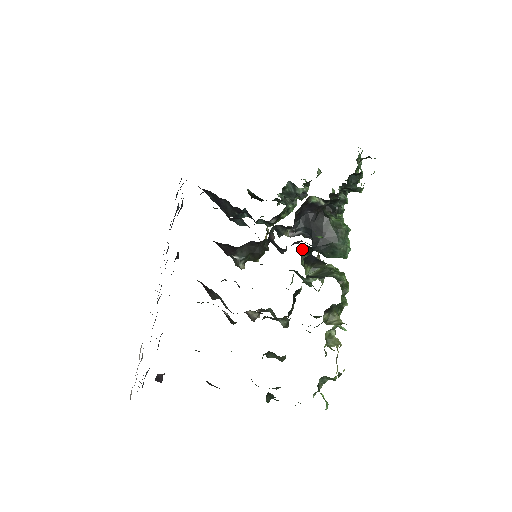
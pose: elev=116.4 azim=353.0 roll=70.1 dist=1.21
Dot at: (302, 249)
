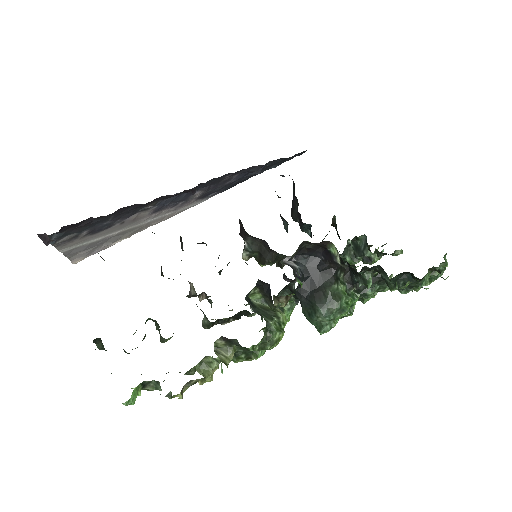
Dot at: (288, 284)
